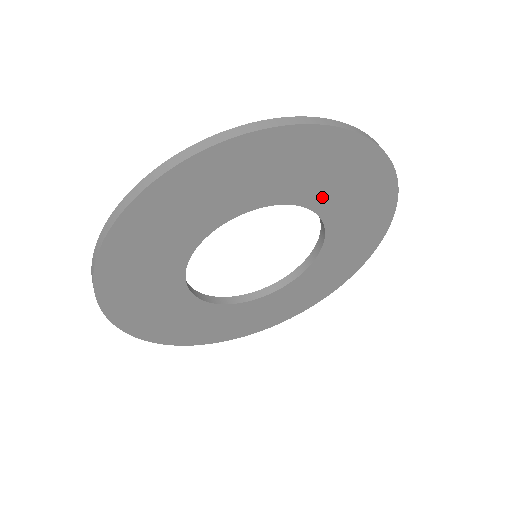
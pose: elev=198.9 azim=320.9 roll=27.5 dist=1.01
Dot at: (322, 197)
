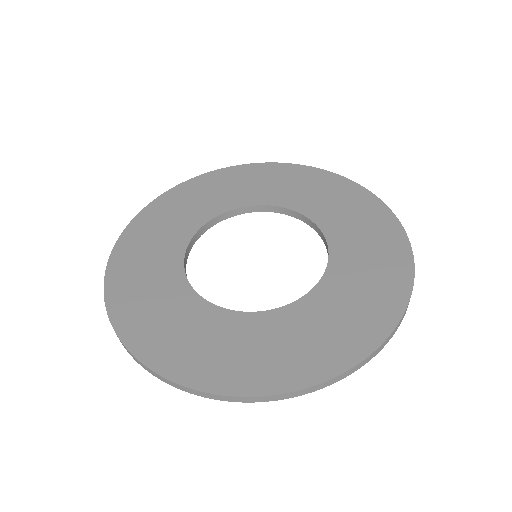
Dot at: (247, 197)
